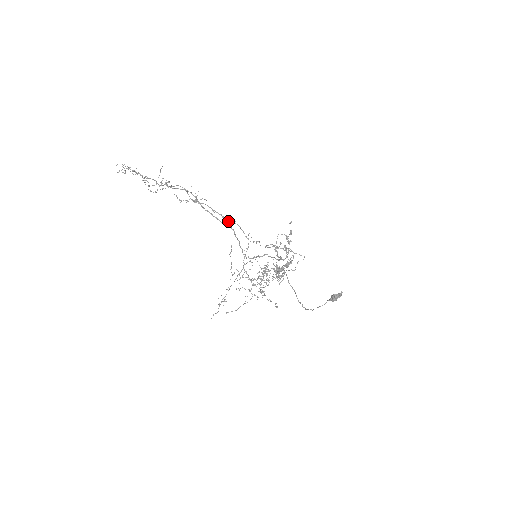
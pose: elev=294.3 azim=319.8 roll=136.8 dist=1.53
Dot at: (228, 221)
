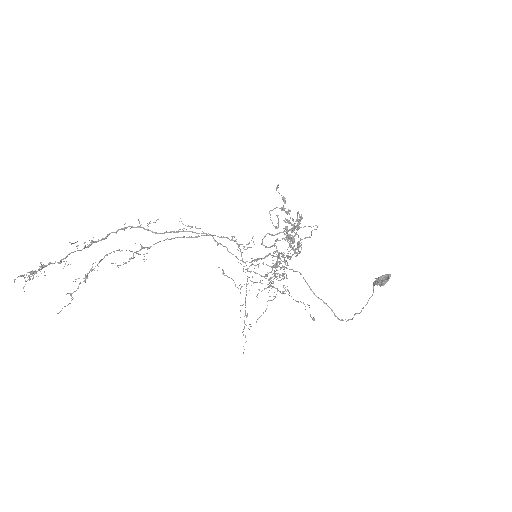
Dot at: (198, 228)
